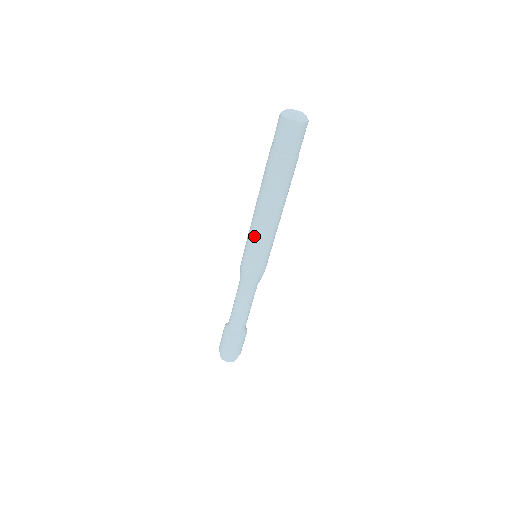
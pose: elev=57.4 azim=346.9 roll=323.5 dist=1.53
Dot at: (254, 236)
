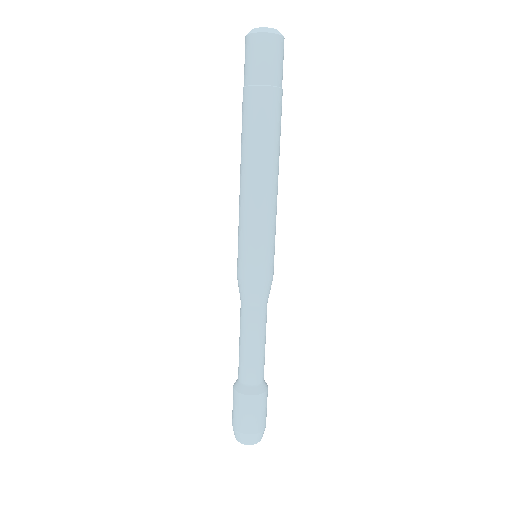
Dot at: (240, 217)
